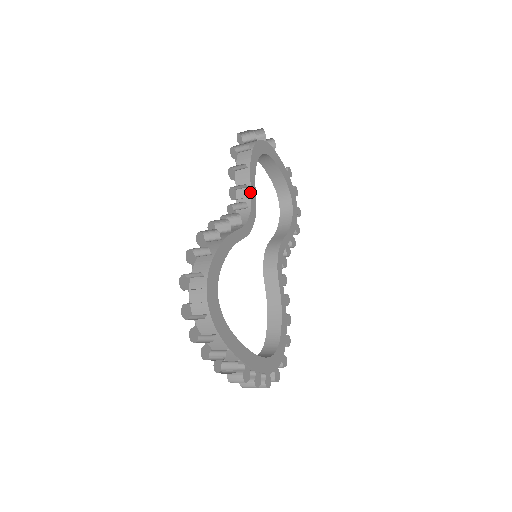
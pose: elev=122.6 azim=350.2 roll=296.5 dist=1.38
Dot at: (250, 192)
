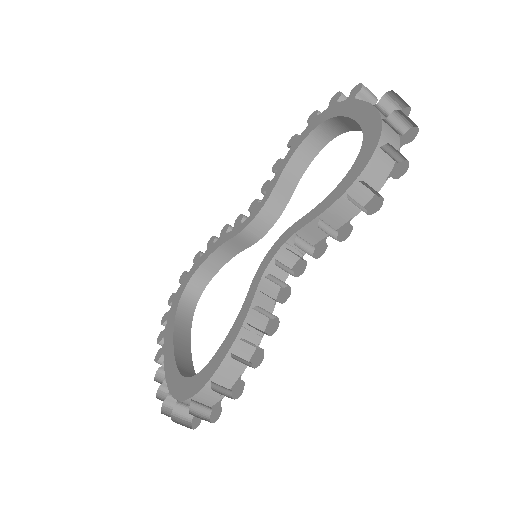
Dot at: (321, 240)
